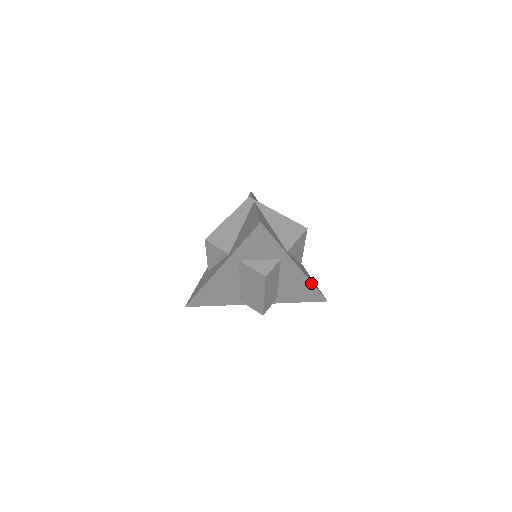
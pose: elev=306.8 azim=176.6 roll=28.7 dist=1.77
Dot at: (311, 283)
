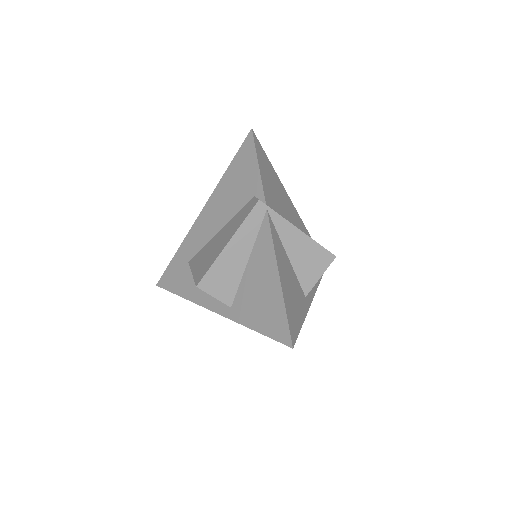
Dot at: (318, 282)
